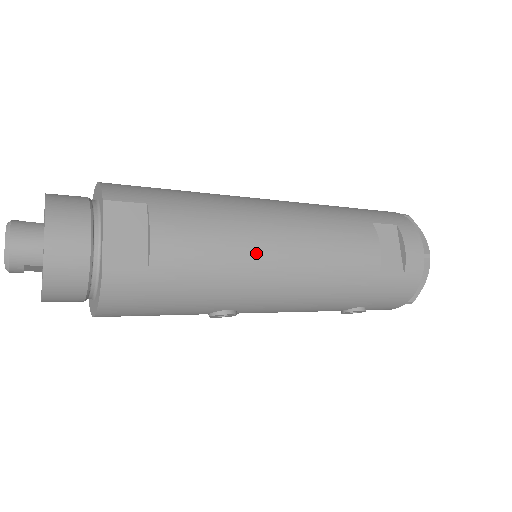
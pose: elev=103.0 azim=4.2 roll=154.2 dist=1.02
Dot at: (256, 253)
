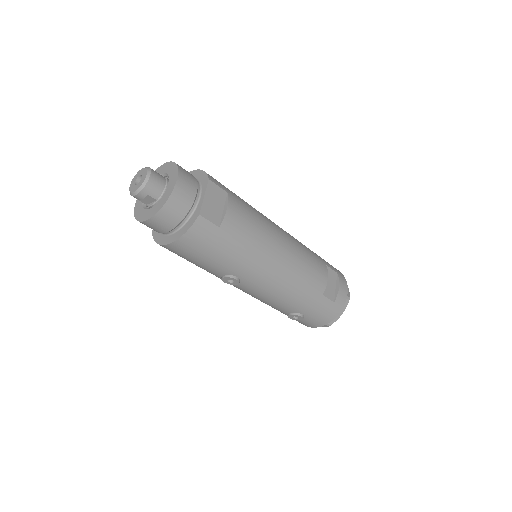
Dot at: (270, 248)
